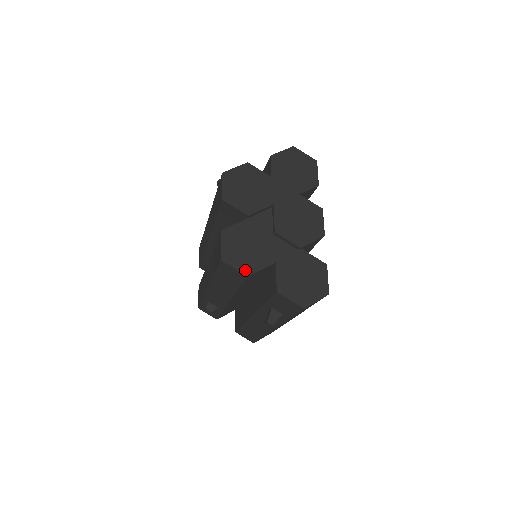
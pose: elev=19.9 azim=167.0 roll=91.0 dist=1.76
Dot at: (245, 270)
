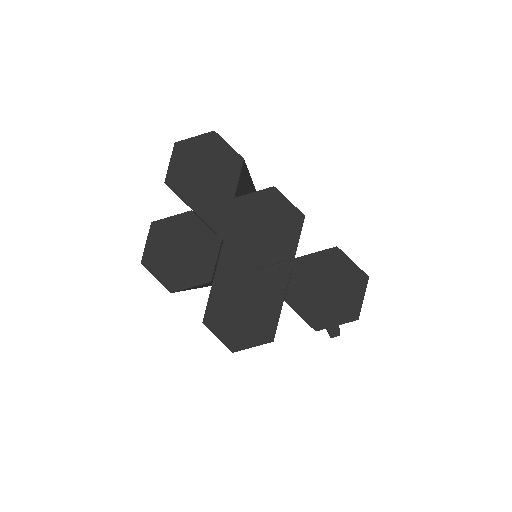
Dot at: (264, 338)
